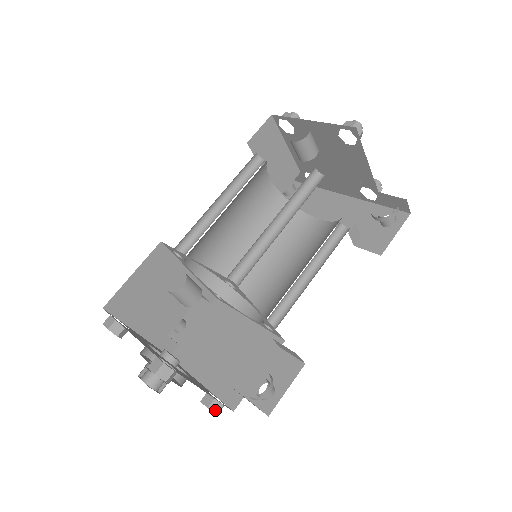
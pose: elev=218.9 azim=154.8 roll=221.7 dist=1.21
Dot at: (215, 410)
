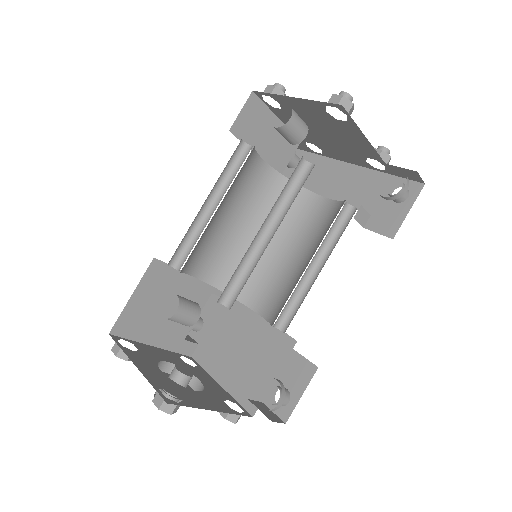
Dot at: (233, 420)
